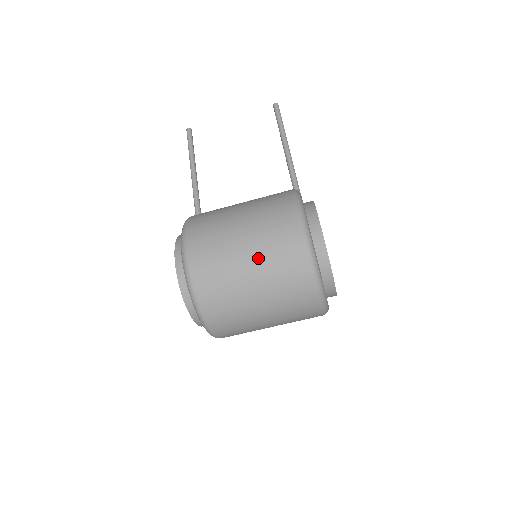
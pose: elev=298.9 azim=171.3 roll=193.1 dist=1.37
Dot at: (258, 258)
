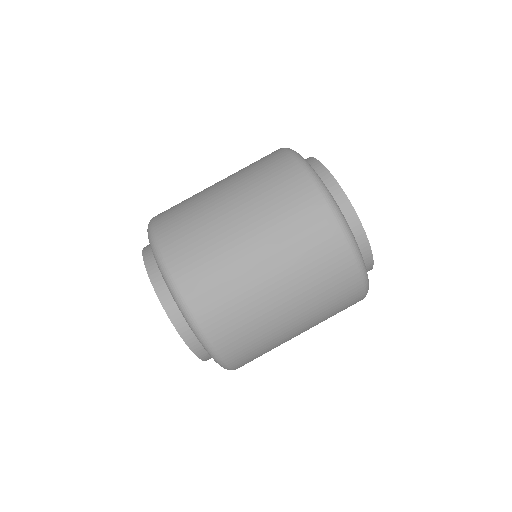
Dot at: (235, 184)
